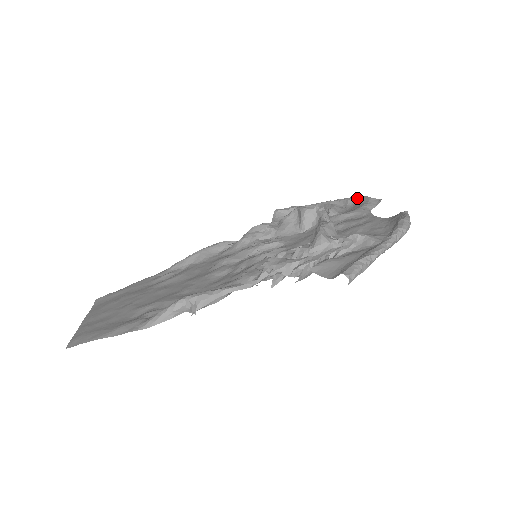
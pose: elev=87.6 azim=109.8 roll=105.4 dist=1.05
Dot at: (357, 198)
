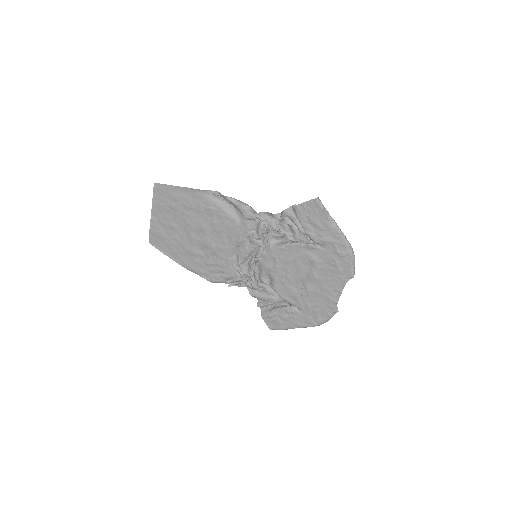
Dot at: occluded
